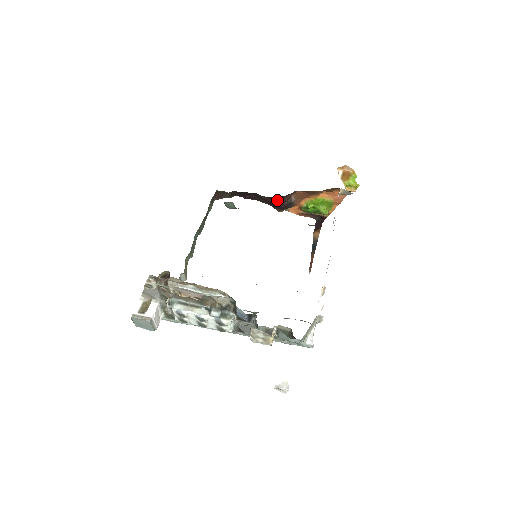
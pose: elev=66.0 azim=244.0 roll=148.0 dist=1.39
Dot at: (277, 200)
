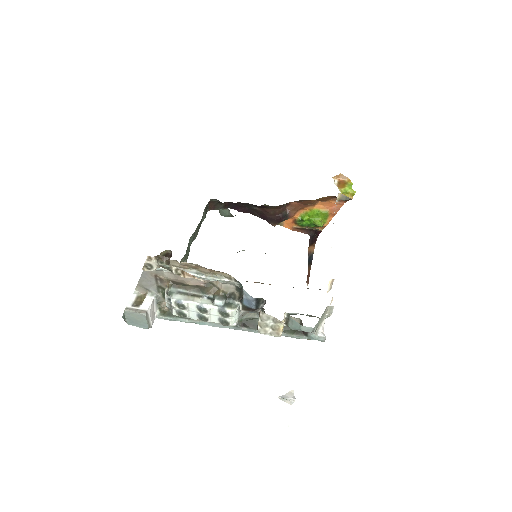
Dot at: (272, 211)
